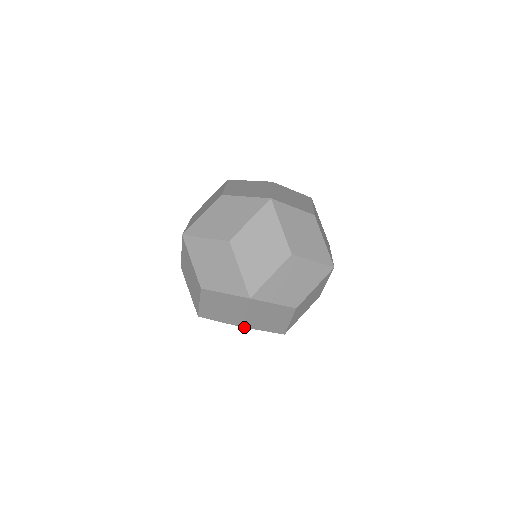
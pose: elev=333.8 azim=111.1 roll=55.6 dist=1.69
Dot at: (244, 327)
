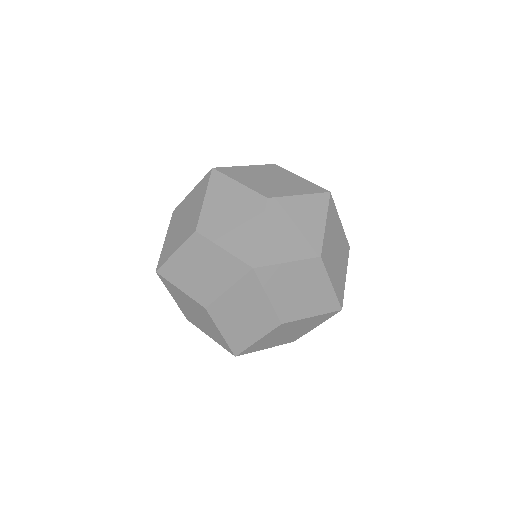
Dot at: (321, 259)
